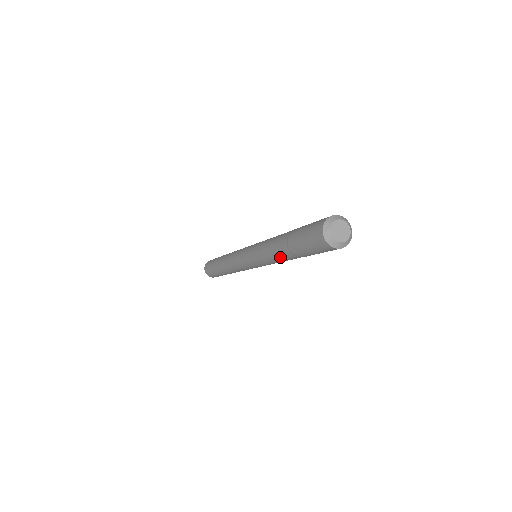
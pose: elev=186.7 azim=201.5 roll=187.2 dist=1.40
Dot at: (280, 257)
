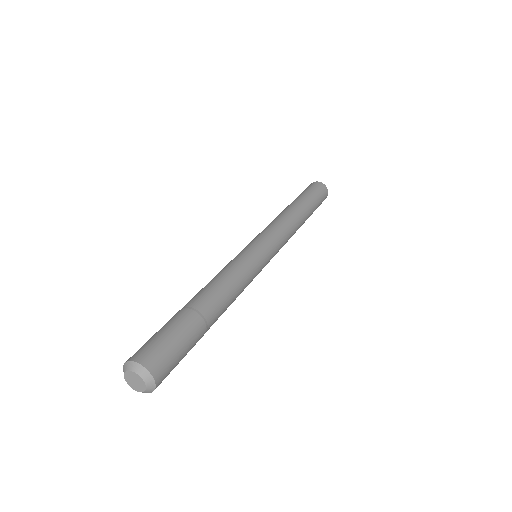
Dot at: occluded
